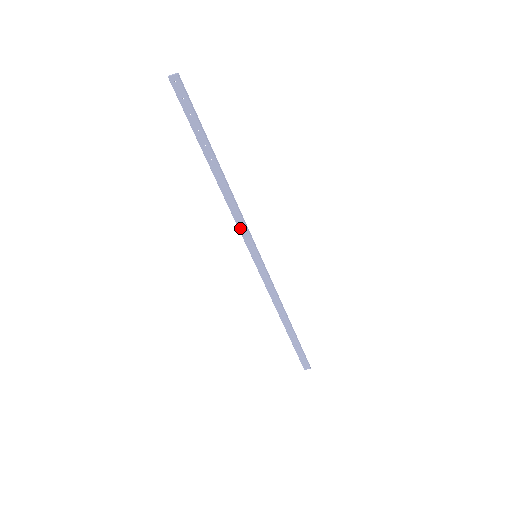
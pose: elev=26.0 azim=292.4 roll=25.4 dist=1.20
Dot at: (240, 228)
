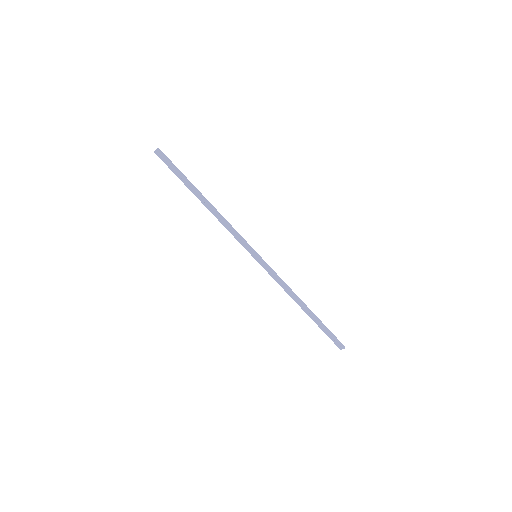
Dot at: (235, 237)
